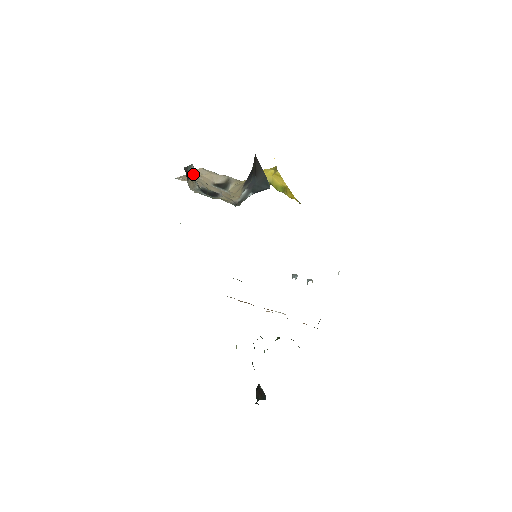
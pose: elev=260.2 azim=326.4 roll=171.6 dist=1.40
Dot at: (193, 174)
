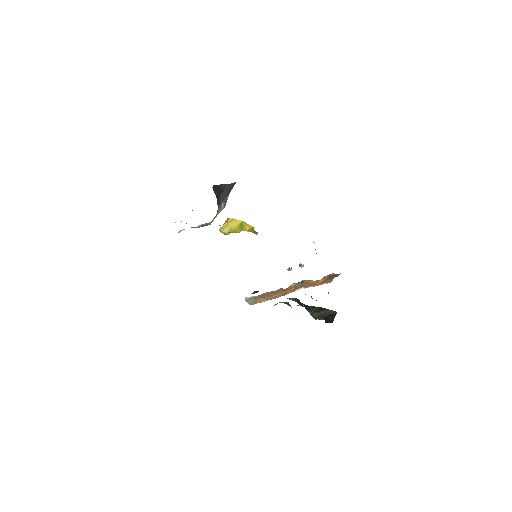
Dot at: (180, 231)
